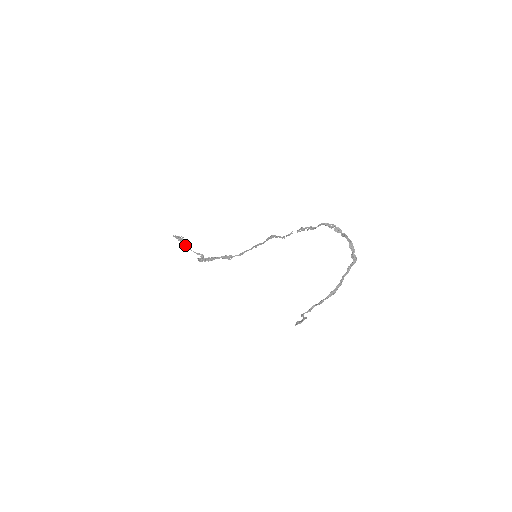
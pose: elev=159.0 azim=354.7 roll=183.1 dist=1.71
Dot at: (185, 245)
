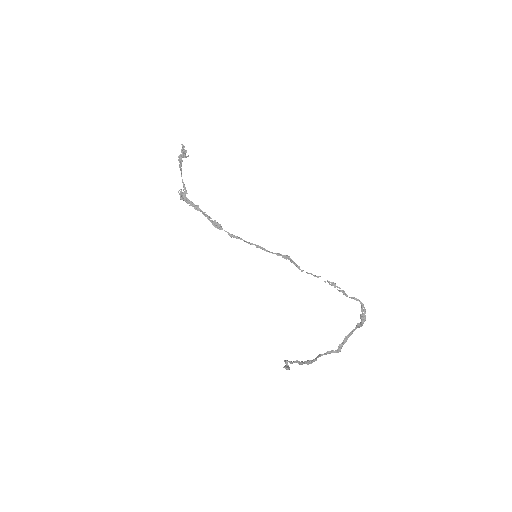
Dot at: occluded
